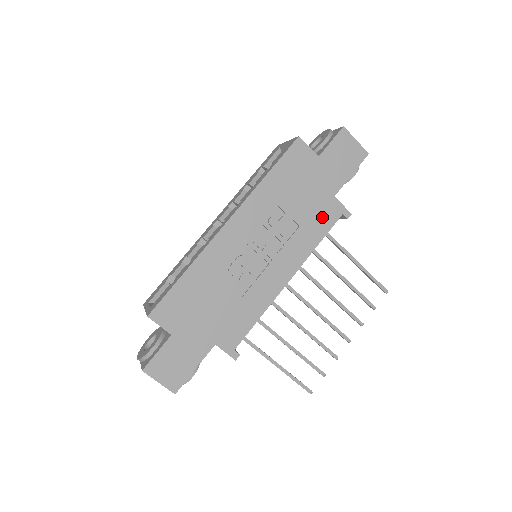
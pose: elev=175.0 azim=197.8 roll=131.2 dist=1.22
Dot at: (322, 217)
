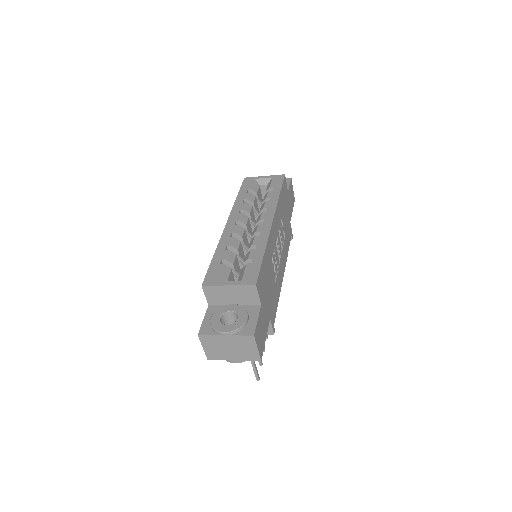
Dot at: (289, 234)
